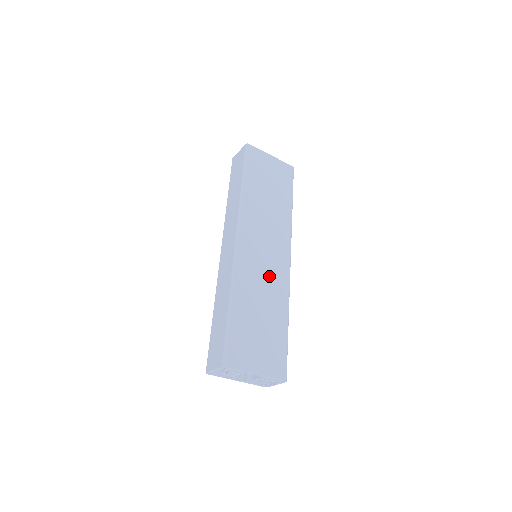
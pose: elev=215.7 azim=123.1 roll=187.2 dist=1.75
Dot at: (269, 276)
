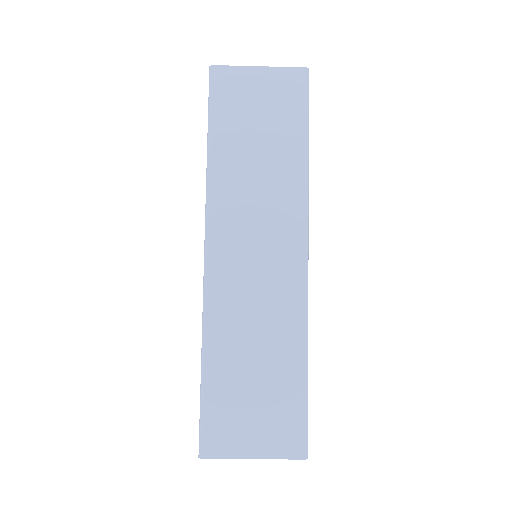
Dot at: (267, 297)
